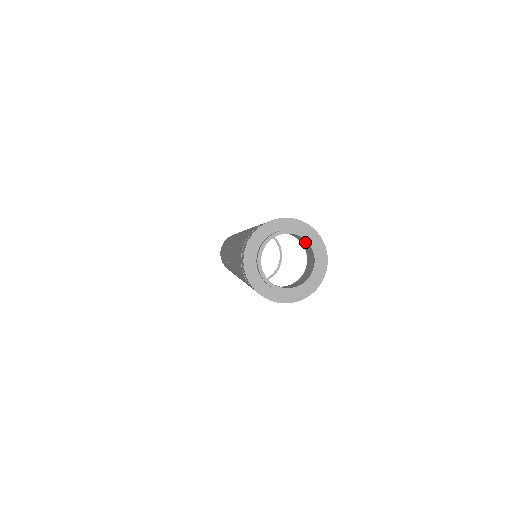
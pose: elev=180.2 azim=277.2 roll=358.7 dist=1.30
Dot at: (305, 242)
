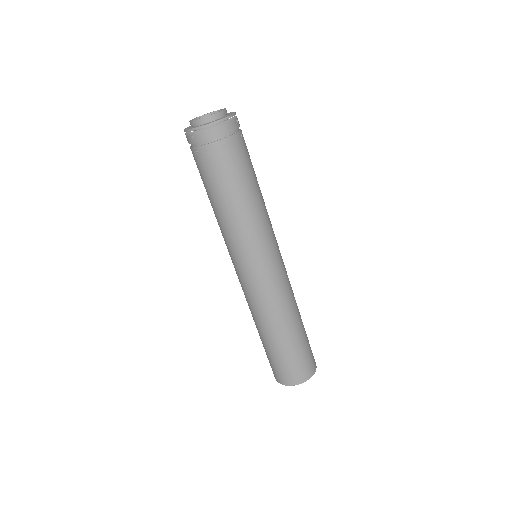
Dot at: occluded
